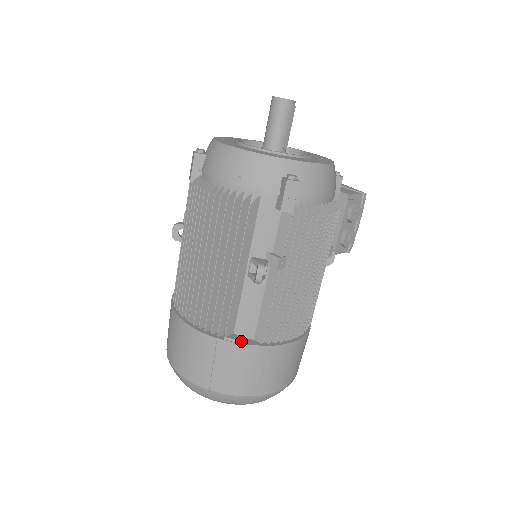
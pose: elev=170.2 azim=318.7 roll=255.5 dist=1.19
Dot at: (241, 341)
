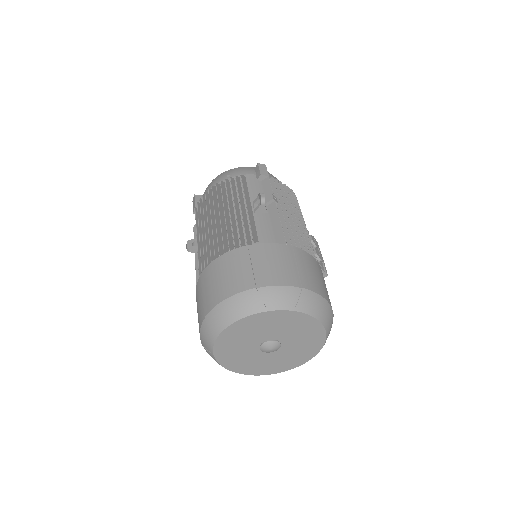
Dot at: (268, 246)
